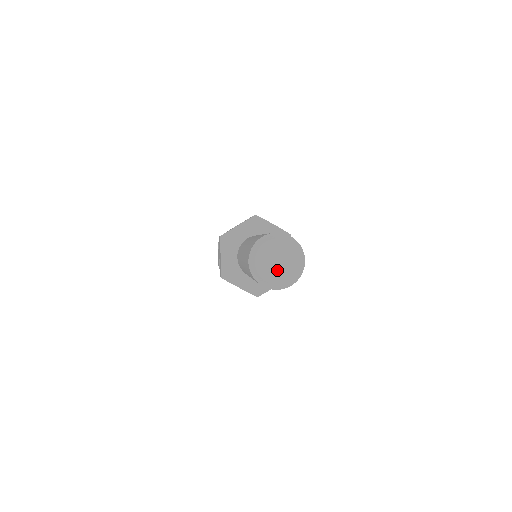
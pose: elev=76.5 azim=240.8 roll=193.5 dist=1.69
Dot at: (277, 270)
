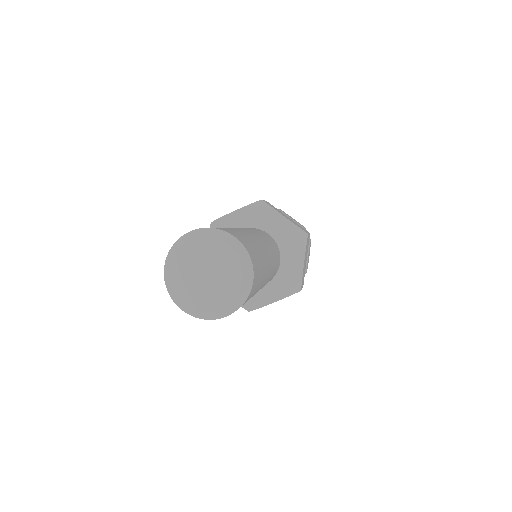
Dot at: (215, 285)
